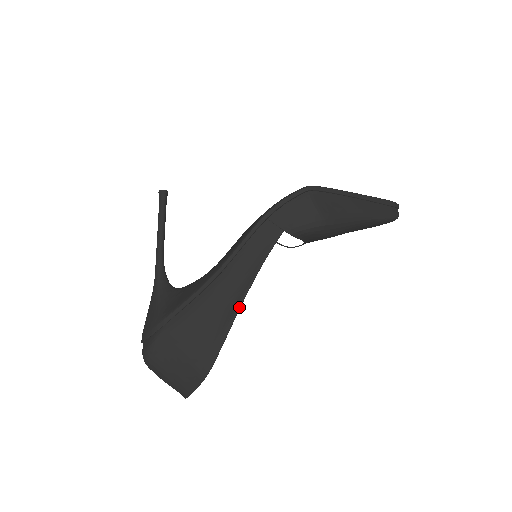
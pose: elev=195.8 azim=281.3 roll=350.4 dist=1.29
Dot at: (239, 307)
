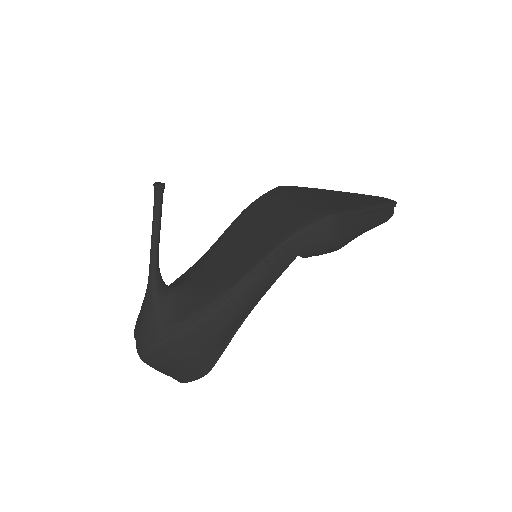
Dot at: (243, 321)
